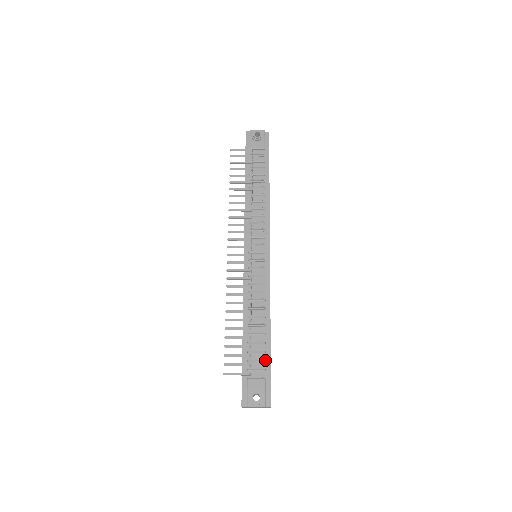
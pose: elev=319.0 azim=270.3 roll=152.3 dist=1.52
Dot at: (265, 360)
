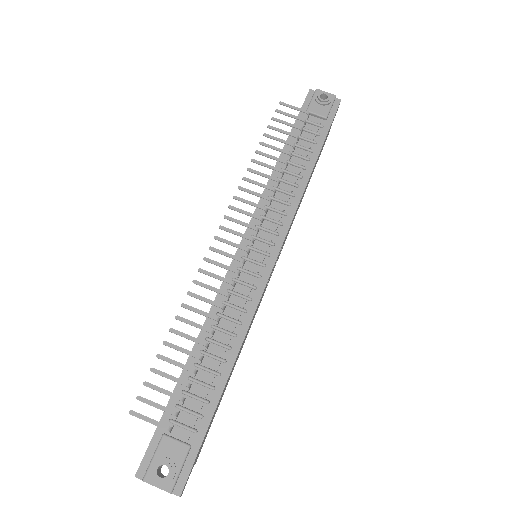
Dot at: (203, 415)
